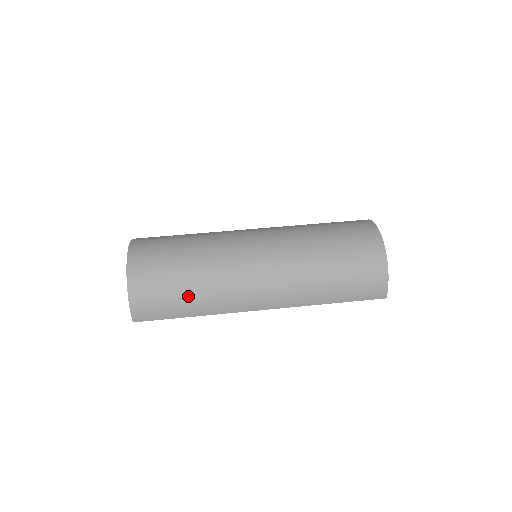
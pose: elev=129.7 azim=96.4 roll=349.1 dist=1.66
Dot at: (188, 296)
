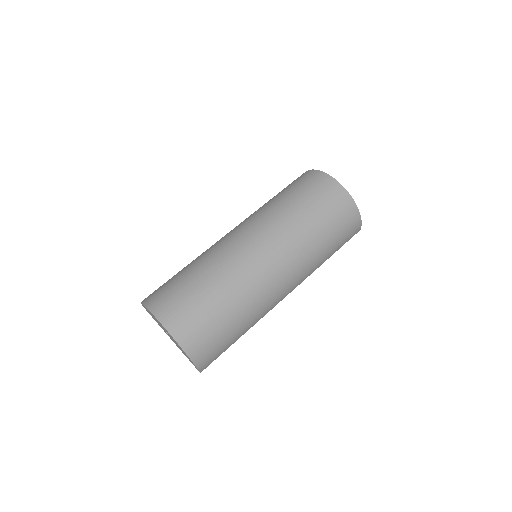
Dot at: (236, 328)
